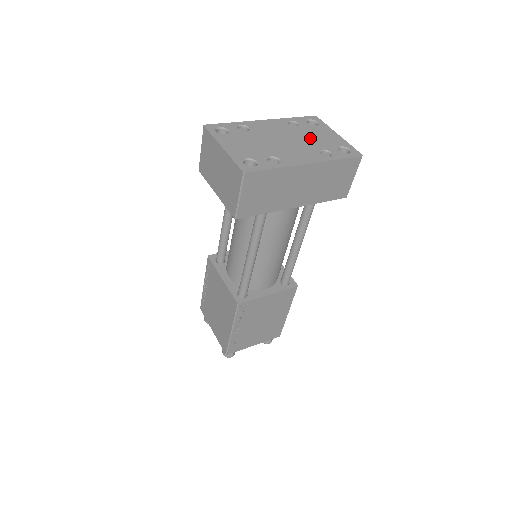
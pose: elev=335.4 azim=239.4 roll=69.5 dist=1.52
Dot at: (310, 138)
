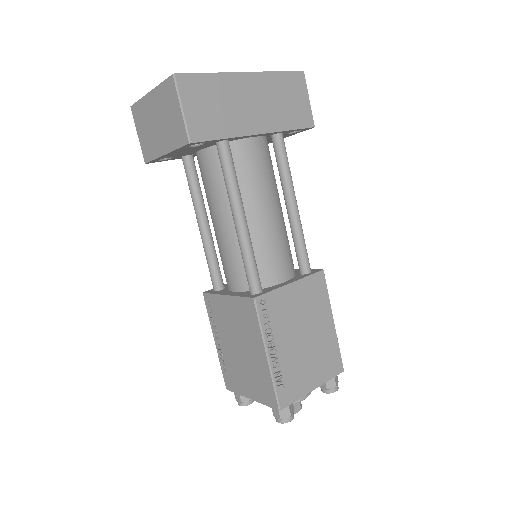
Dot at: occluded
